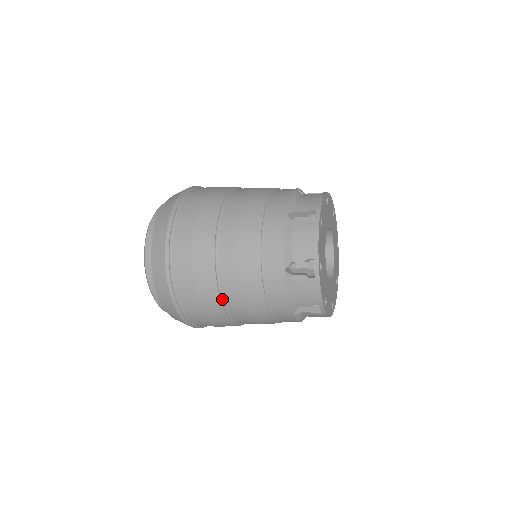
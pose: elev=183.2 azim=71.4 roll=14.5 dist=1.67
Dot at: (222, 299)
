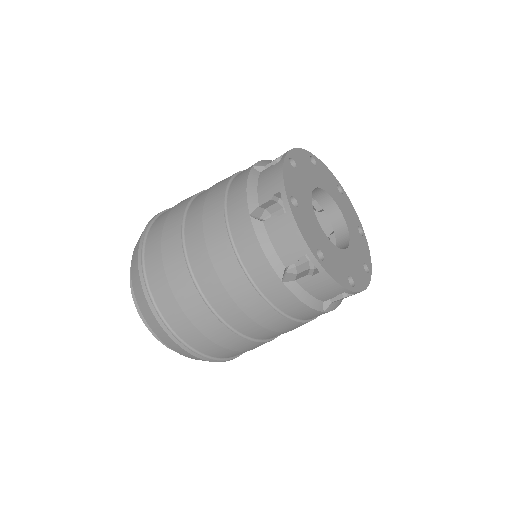
Dot at: (196, 284)
